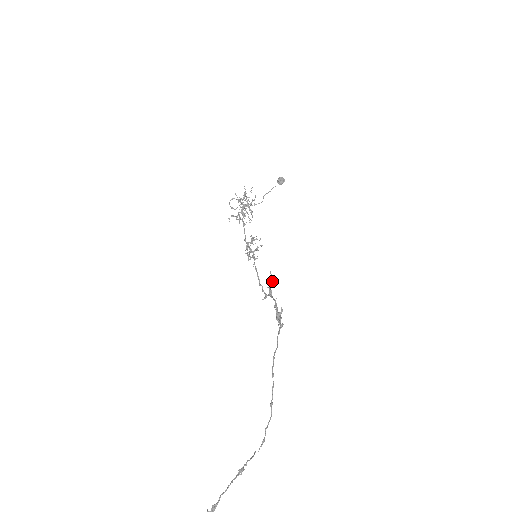
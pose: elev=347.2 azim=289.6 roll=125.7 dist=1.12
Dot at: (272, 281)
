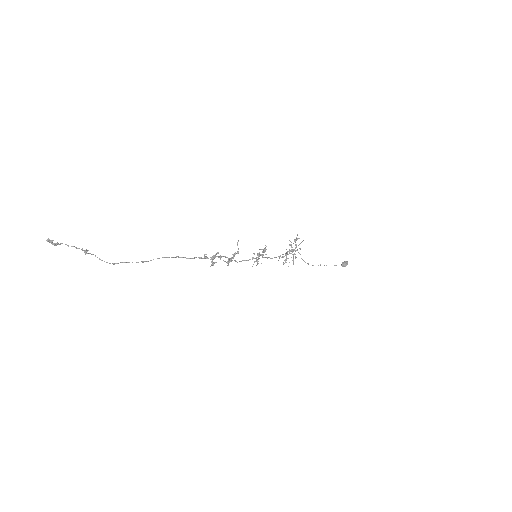
Dot at: (237, 251)
